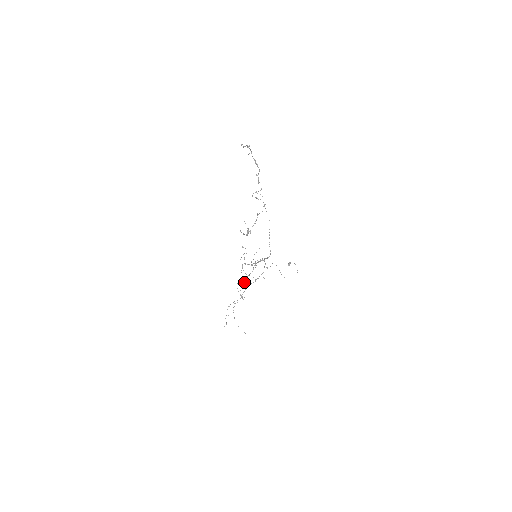
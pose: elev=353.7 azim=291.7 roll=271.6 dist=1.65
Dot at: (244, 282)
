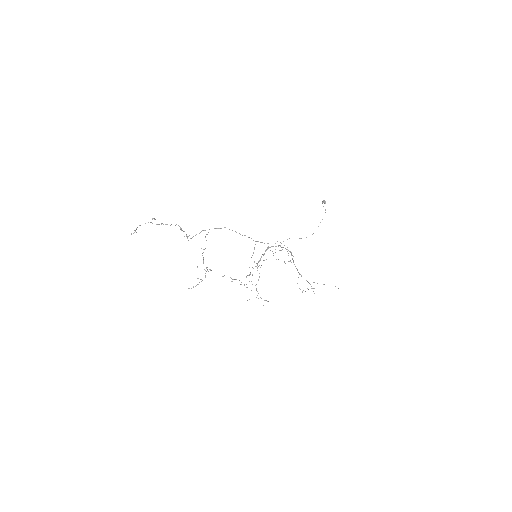
Dot at: (257, 291)
